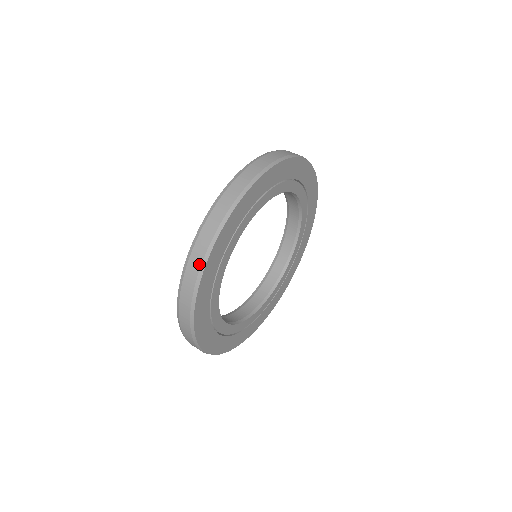
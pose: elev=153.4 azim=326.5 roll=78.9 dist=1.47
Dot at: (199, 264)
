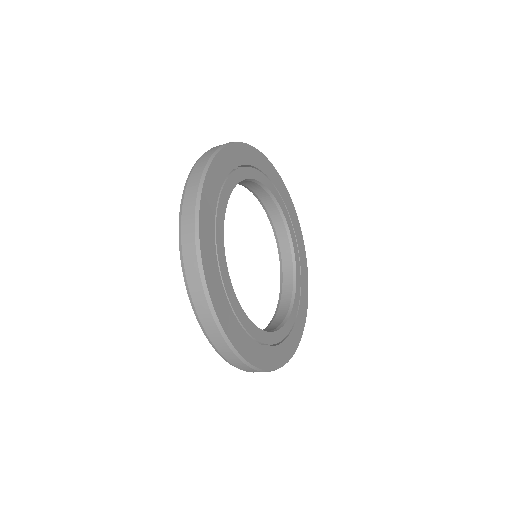
Dot at: (195, 262)
